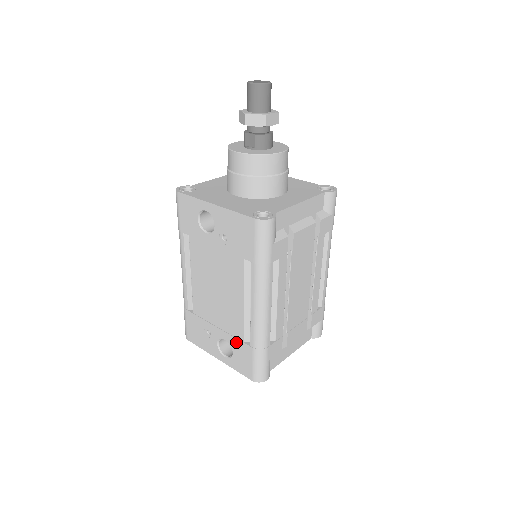
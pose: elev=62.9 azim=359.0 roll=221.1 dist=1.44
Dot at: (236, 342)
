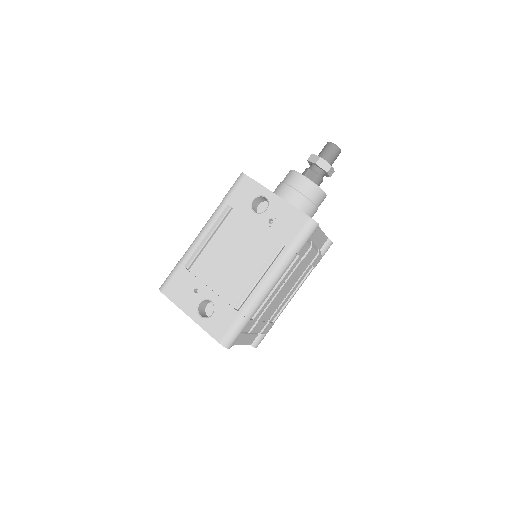
Dot at: (224, 305)
